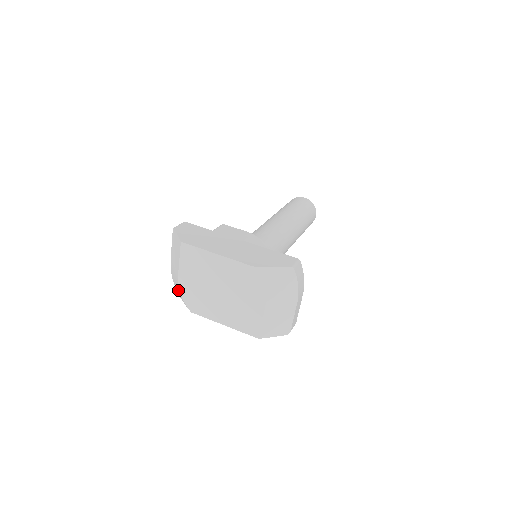
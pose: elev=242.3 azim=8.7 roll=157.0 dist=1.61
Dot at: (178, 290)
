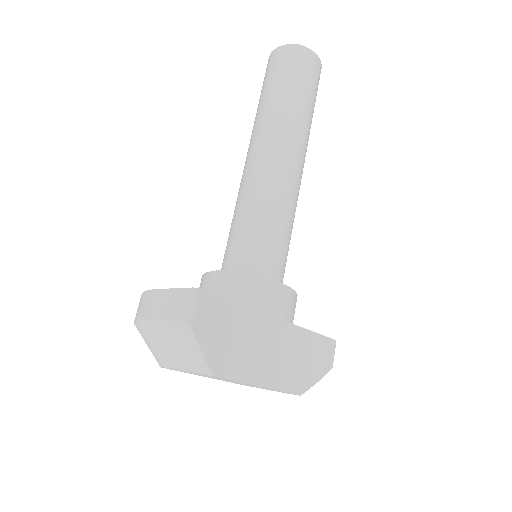
Dot at: (153, 354)
